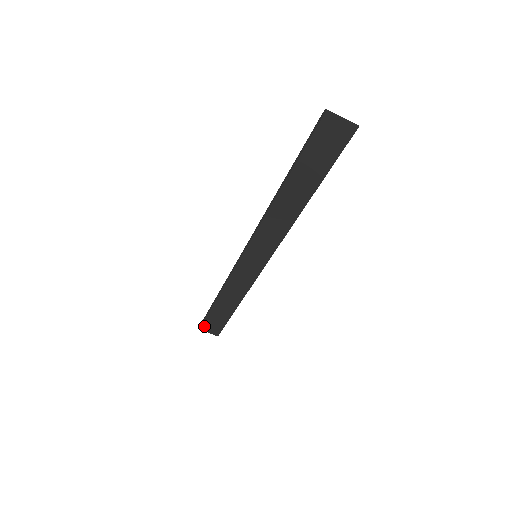
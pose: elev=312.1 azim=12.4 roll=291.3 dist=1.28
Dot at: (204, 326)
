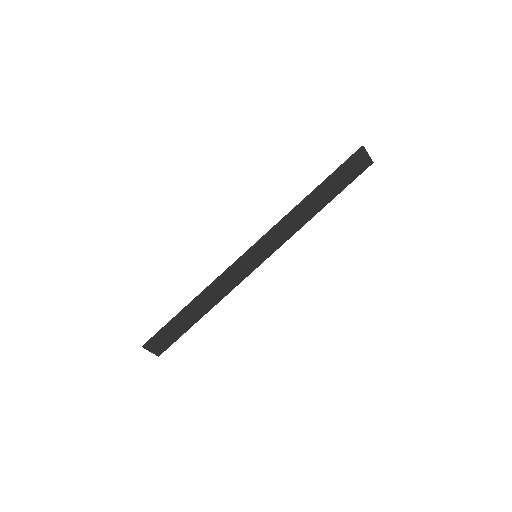
Dot at: (152, 343)
